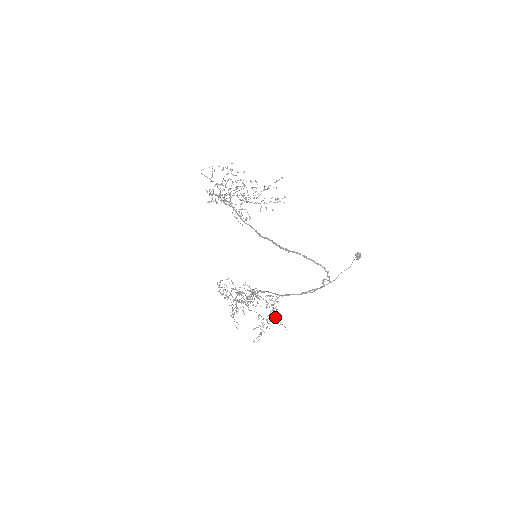
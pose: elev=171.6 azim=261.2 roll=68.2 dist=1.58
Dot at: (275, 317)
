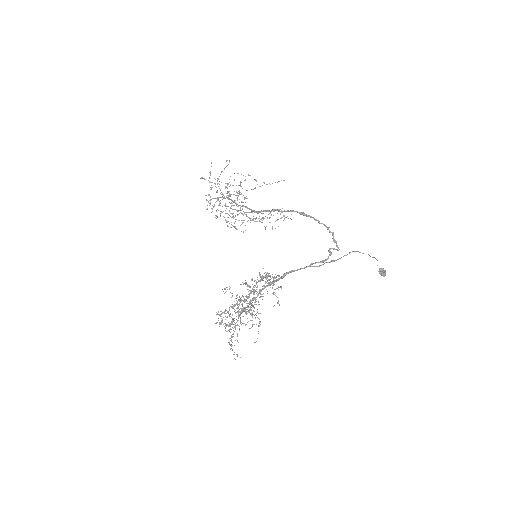
Dot at: (269, 282)
